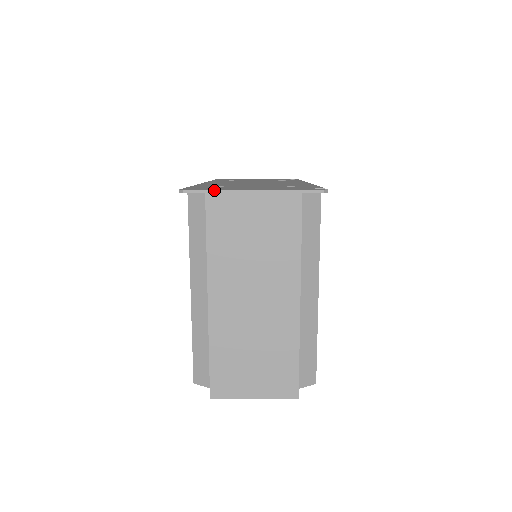
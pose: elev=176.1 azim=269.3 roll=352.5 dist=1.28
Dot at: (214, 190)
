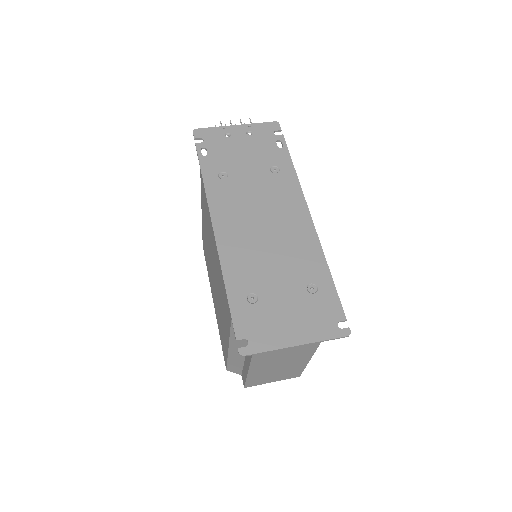
Dot at: occluded
